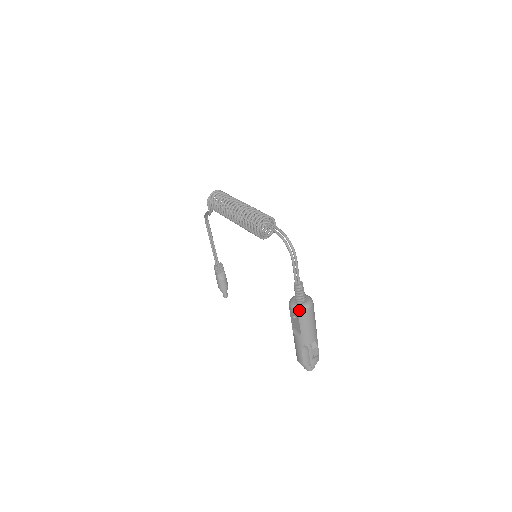
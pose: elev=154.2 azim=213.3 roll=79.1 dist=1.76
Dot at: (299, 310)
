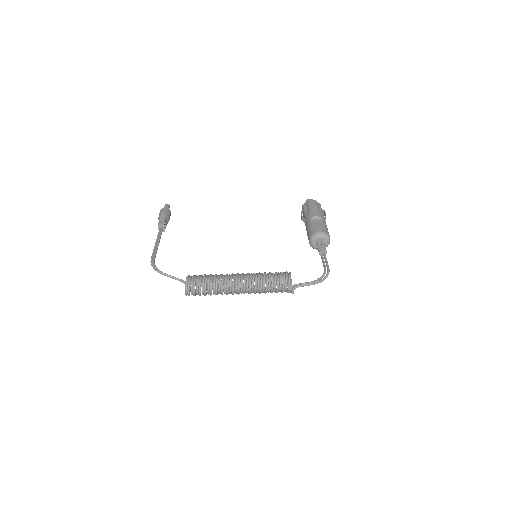
Dot at: occluded
